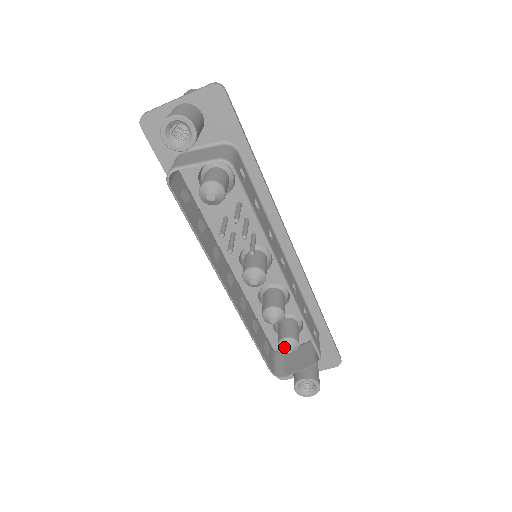
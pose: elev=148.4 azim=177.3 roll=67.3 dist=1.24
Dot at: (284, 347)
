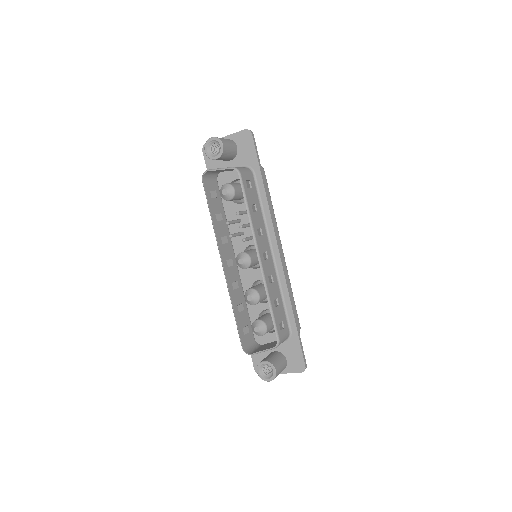
Dot at: (254, 326)
